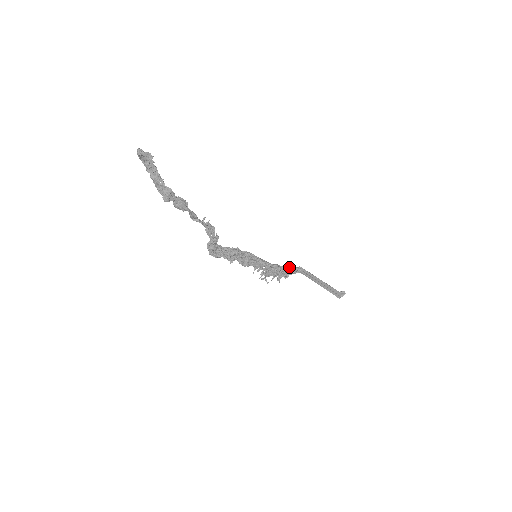
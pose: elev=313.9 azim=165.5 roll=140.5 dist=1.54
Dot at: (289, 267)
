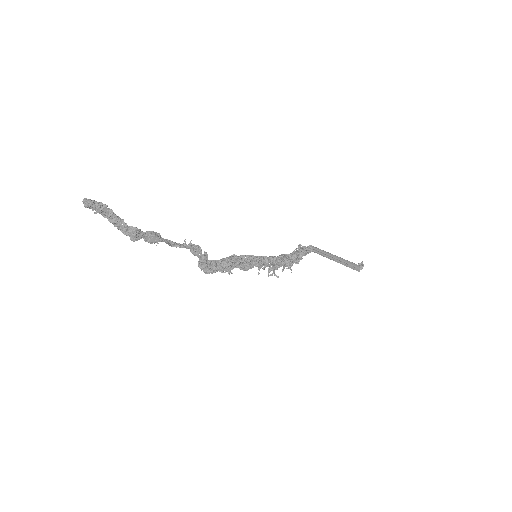
Dot at: (297, 251)
